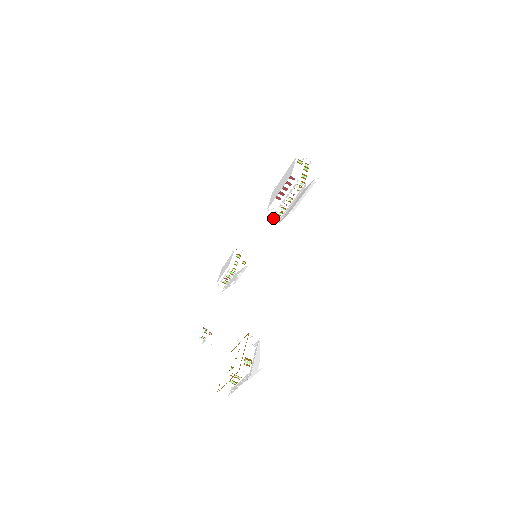
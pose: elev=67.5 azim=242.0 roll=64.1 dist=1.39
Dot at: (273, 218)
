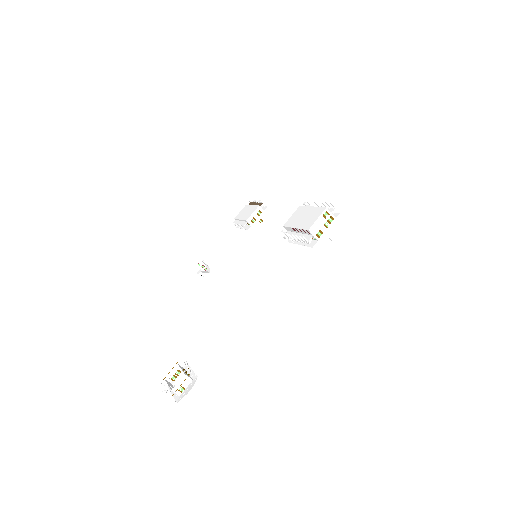
Dot at: (284, 237)
